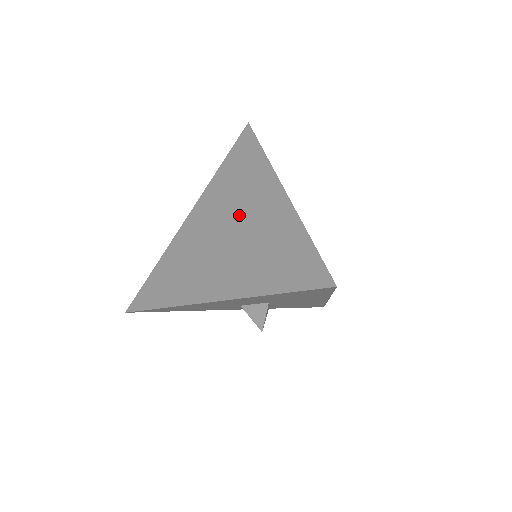
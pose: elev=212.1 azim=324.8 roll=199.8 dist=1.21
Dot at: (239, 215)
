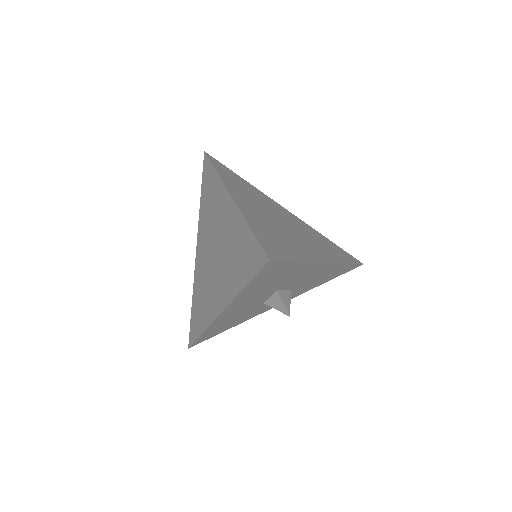
Dot at: (216, 233)
